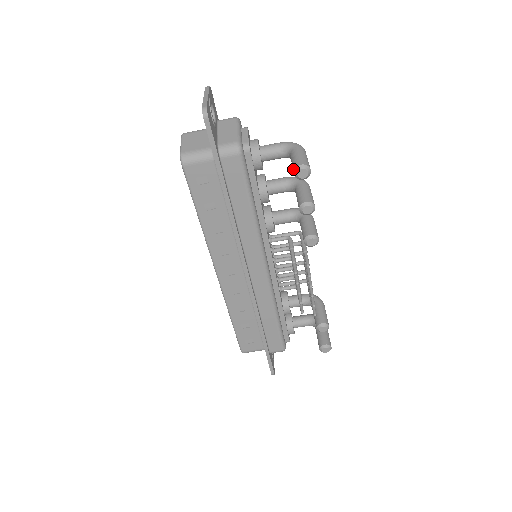
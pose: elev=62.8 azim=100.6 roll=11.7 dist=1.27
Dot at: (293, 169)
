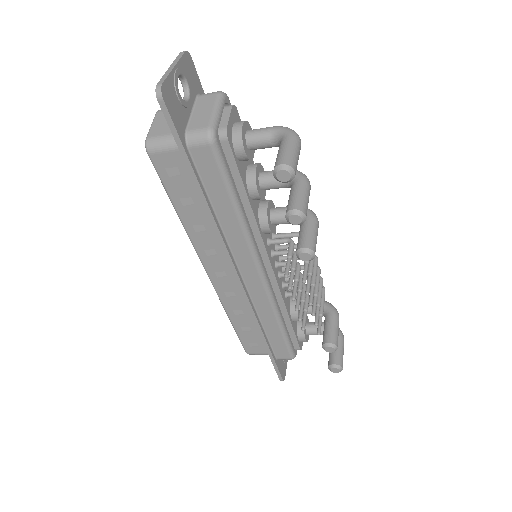
Dot at: occluded
